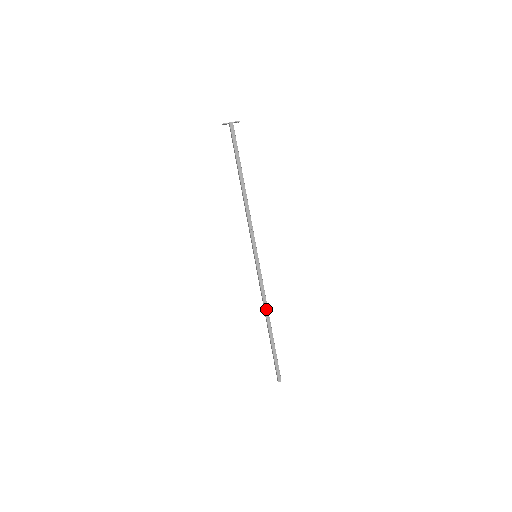
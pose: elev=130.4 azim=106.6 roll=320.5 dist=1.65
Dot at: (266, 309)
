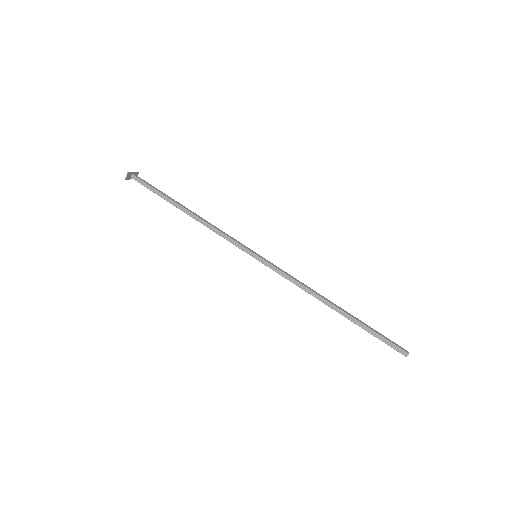
Dot at: (316, 293)
